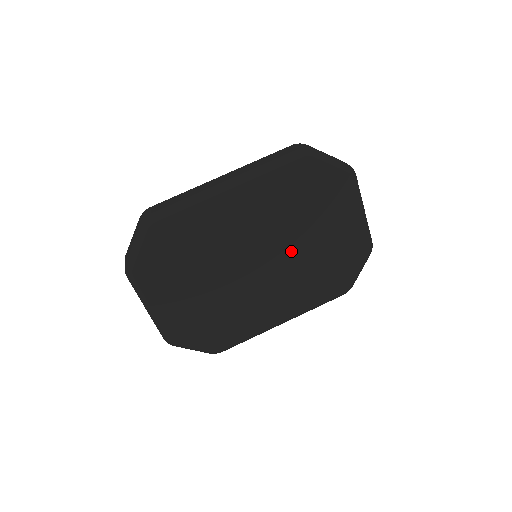
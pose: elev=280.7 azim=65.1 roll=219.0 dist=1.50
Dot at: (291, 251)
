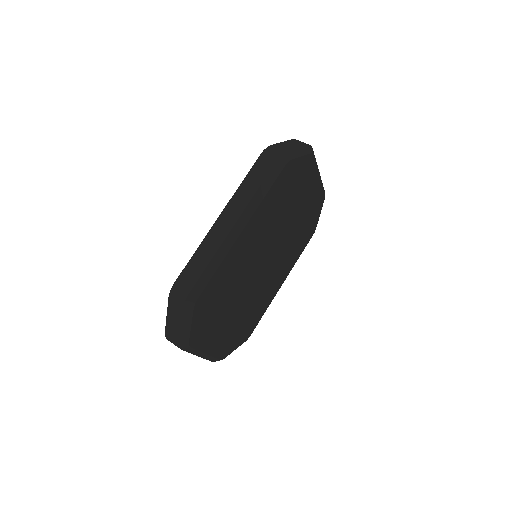
Dot at: (283, 237)
